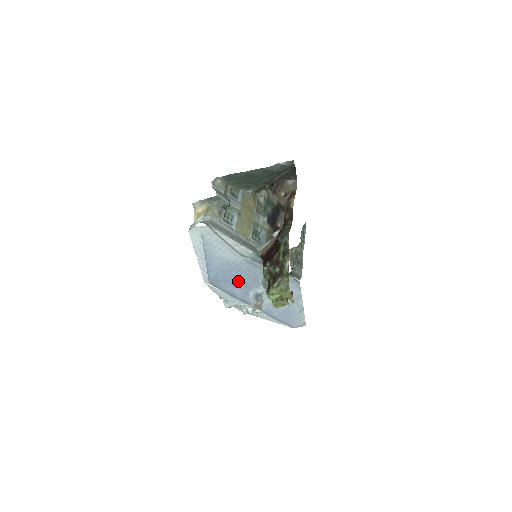
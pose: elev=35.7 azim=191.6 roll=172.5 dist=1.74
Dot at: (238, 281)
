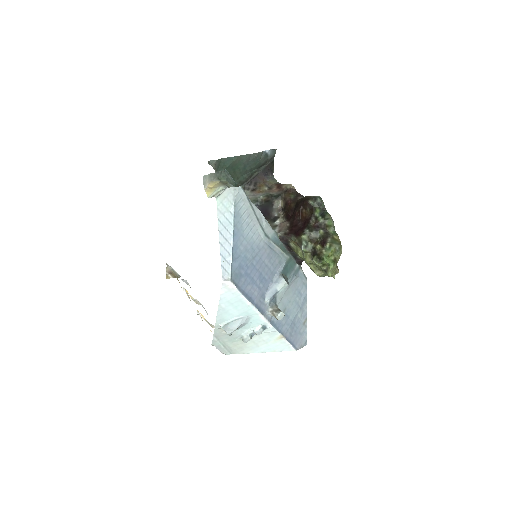
Dot at: (258, 276)
